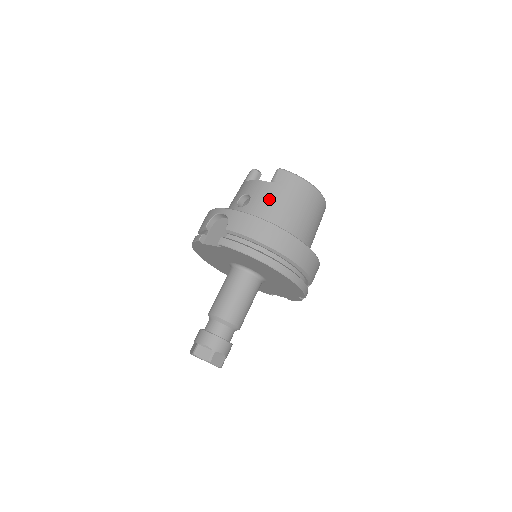
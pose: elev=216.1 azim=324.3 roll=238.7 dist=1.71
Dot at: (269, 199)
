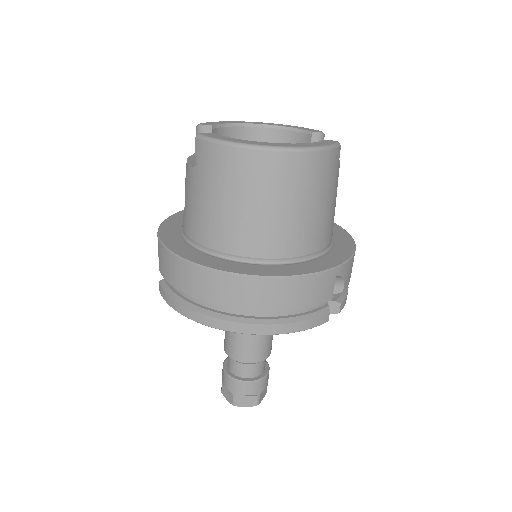
Dot at: (196, 202)
